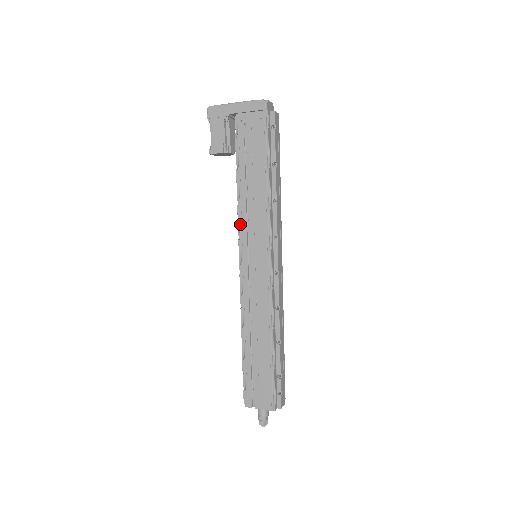
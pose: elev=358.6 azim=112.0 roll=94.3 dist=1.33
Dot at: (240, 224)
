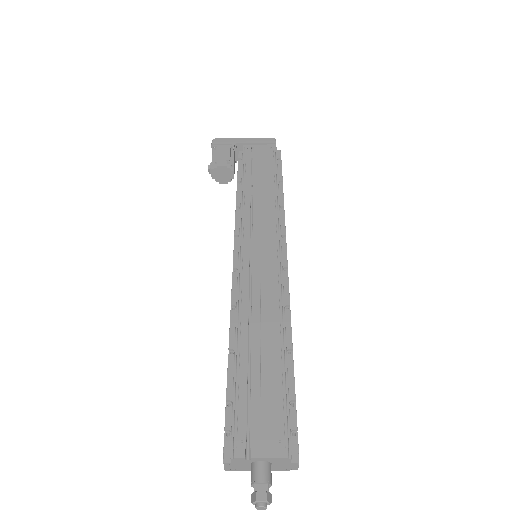
Dot at: (241, 218)
